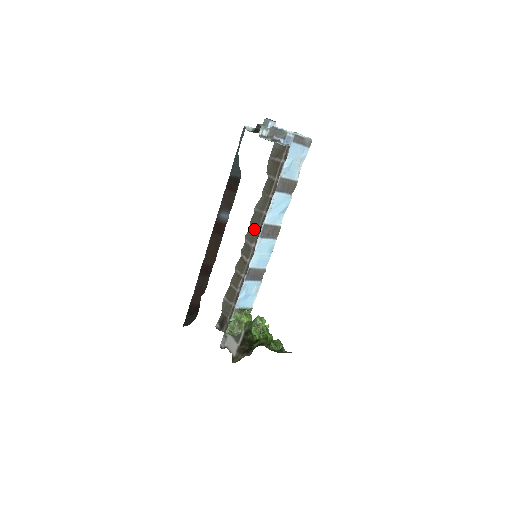
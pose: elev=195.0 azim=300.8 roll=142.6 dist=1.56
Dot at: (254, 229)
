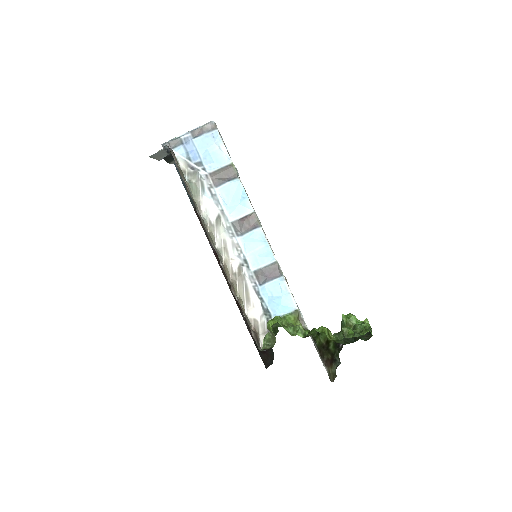
Dot at: (208, 234)
